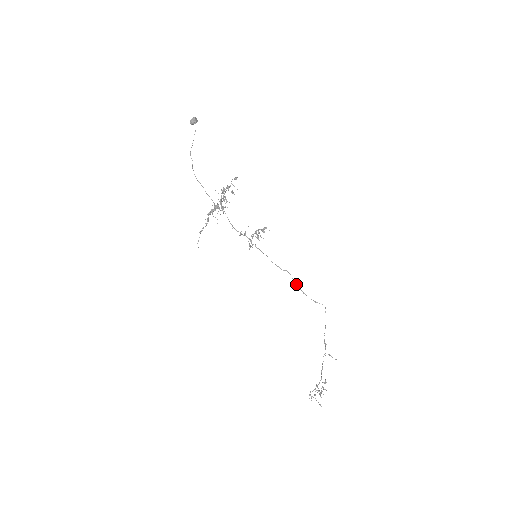
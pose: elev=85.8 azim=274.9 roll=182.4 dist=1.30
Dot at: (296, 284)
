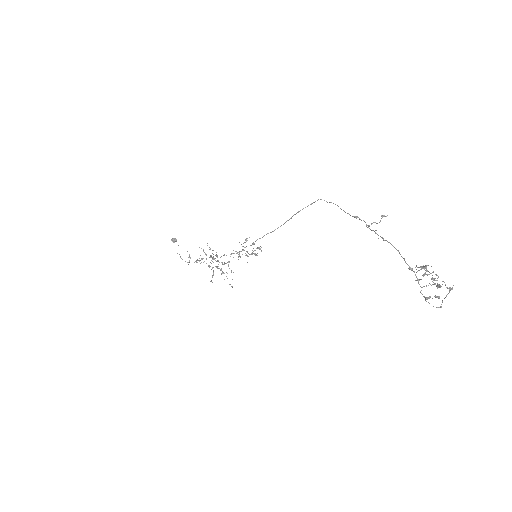
Dot at: (289, 219)
